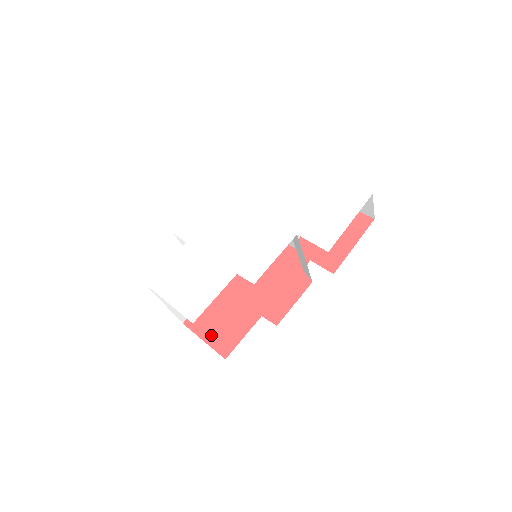
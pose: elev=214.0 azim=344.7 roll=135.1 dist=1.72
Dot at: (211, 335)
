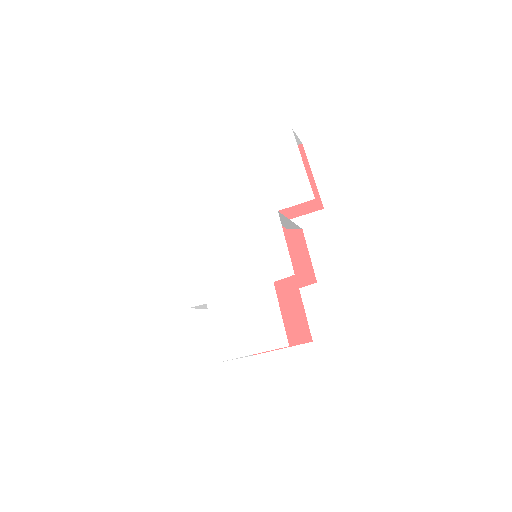
Dot at: occluded
